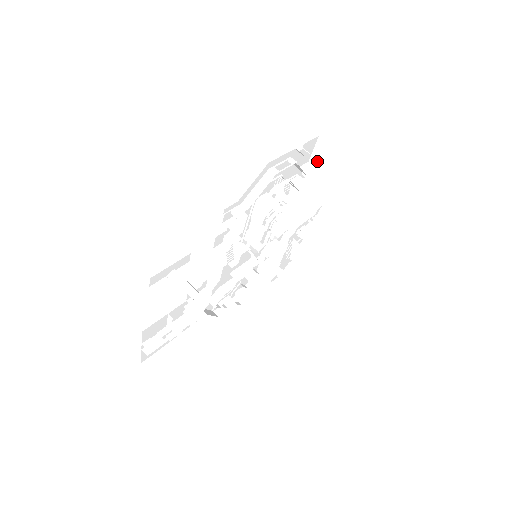
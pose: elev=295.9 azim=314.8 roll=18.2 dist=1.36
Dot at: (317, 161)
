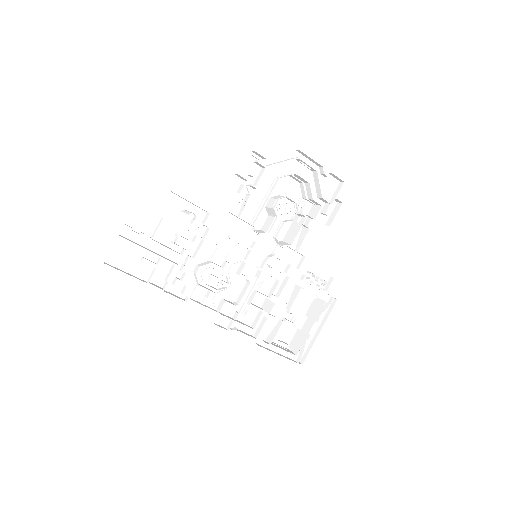
Dot at: (336, 209)
